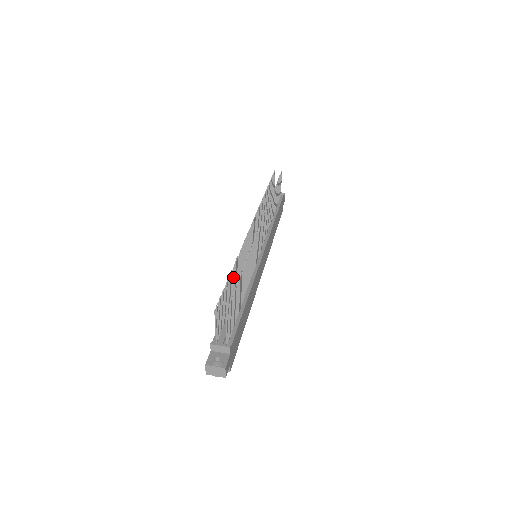
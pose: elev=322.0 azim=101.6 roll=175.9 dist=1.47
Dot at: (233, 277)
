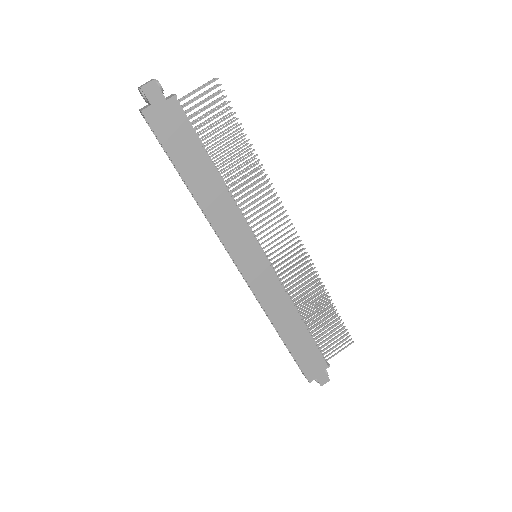
Dot at: (239, 155)
